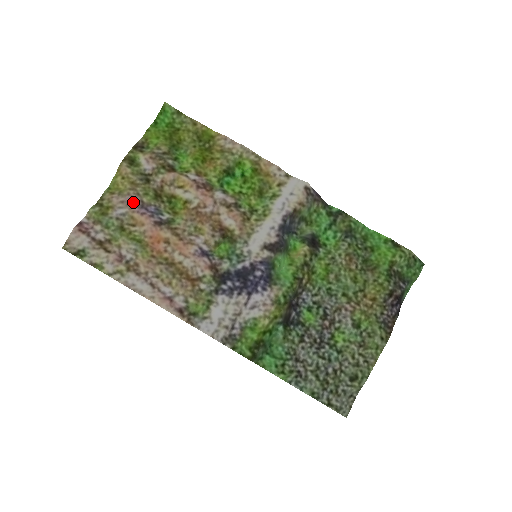
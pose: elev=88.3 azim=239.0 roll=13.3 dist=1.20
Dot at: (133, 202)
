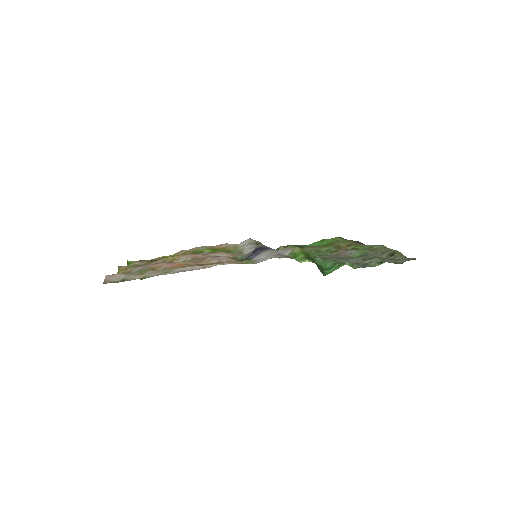
Dot at: occluded
